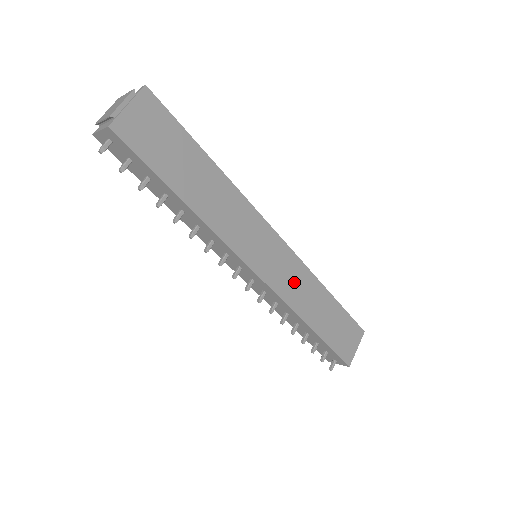
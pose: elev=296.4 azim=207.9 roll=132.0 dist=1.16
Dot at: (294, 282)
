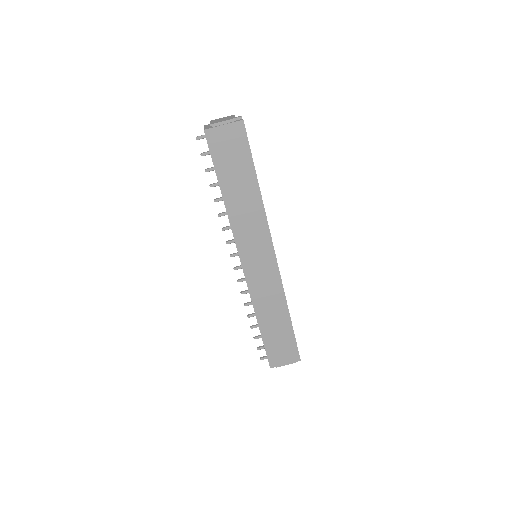
Dot at: (266, 289)
